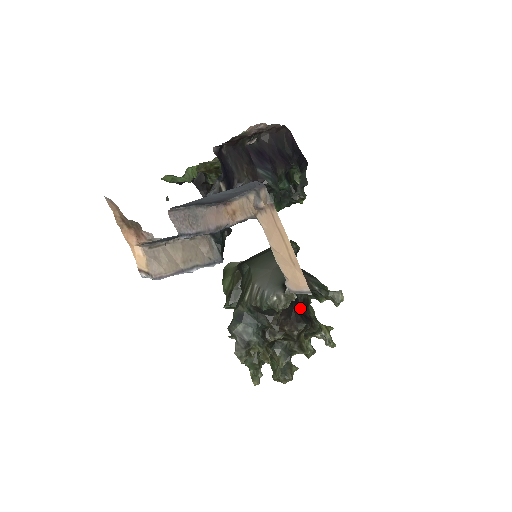
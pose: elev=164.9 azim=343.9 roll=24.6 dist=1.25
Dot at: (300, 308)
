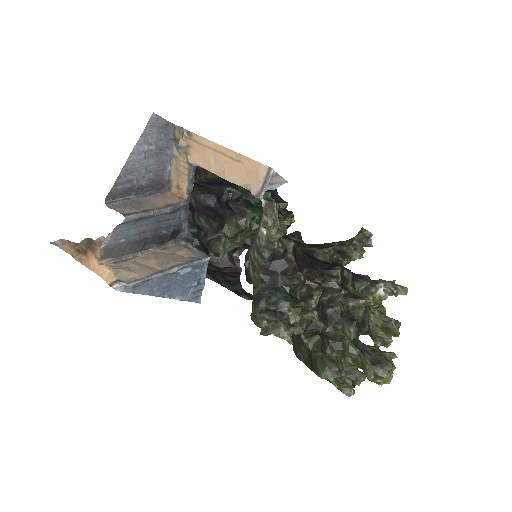
Dot at: occluded
